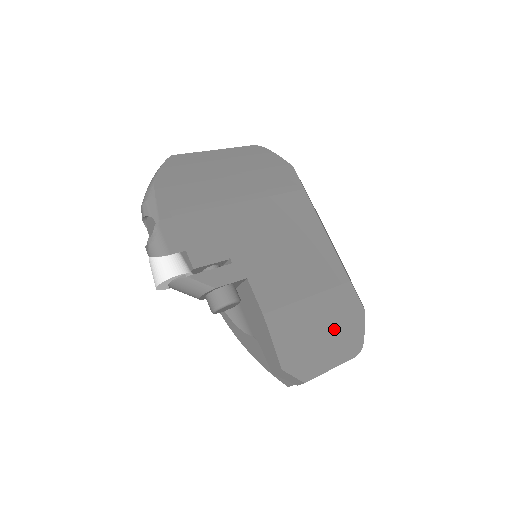
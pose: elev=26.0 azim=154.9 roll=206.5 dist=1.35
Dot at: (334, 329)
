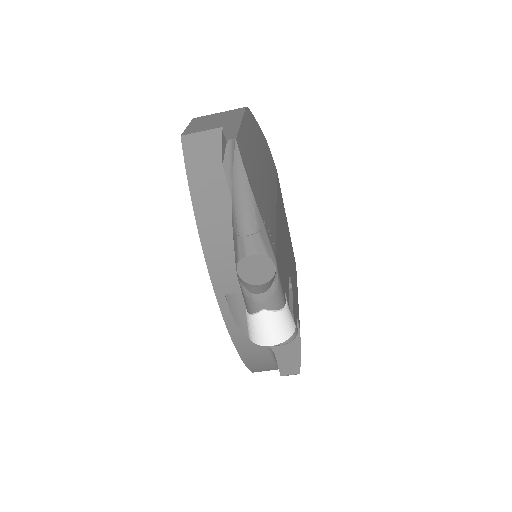
Dot at: occluded
